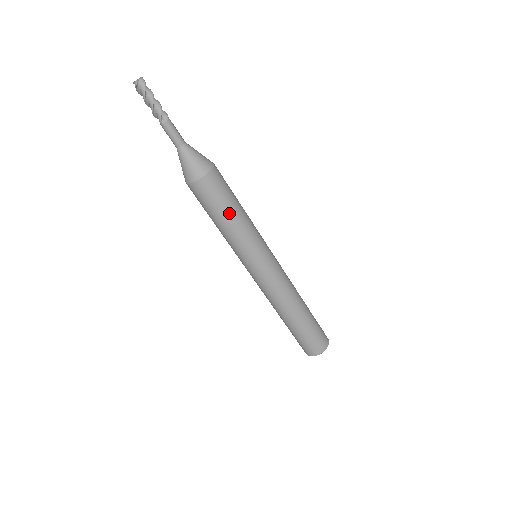
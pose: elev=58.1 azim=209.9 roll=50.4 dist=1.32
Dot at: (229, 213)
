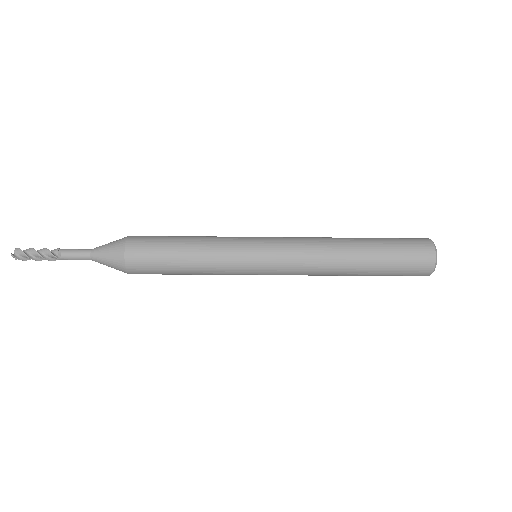
Dot at: (179, 252)
